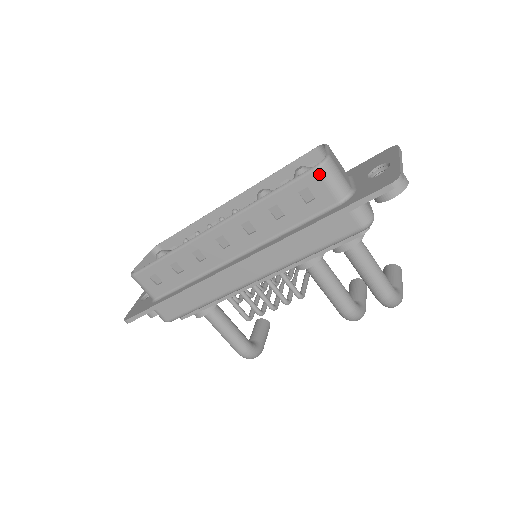
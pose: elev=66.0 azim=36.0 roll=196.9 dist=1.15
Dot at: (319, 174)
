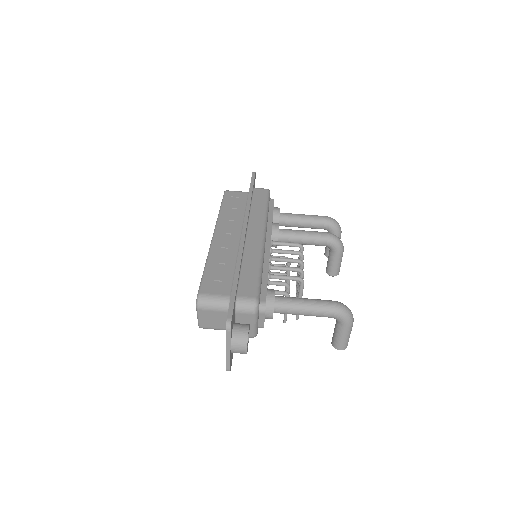
Dot at: (229, 191)
